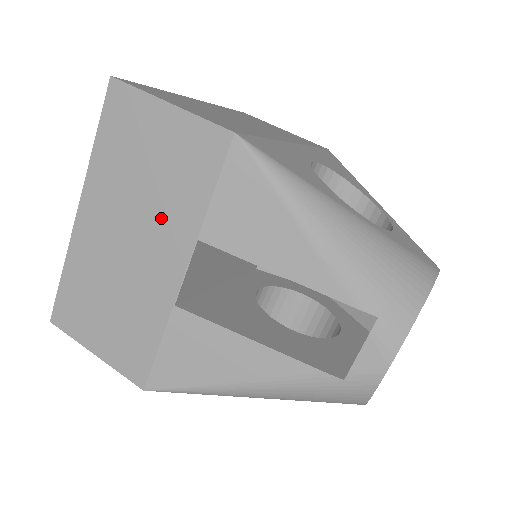
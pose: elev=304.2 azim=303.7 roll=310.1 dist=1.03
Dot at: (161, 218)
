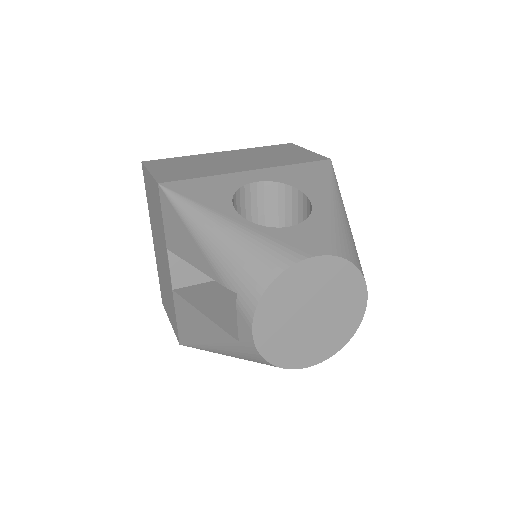
Dot at: (161, 238)
